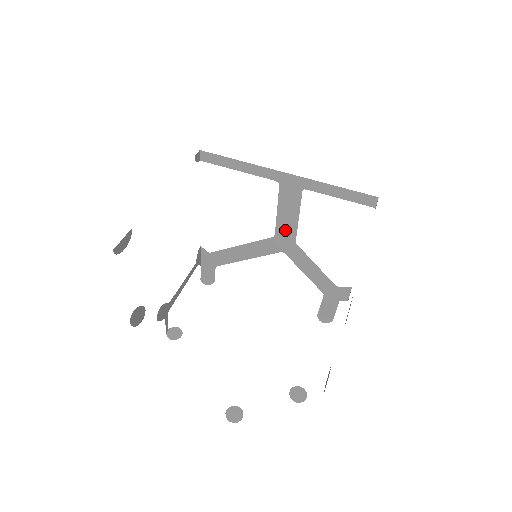
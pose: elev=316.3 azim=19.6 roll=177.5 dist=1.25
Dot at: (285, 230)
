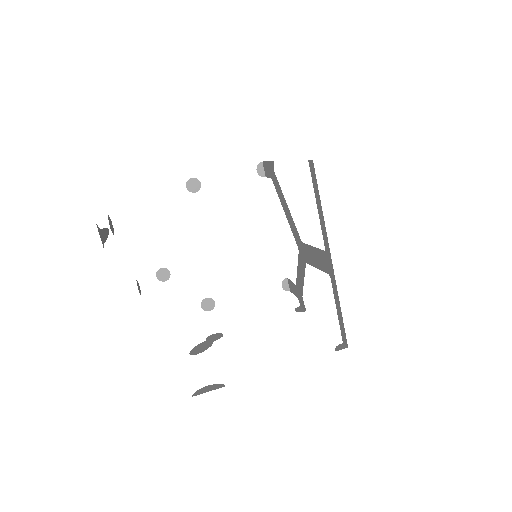
Dot at: (308, 253)
